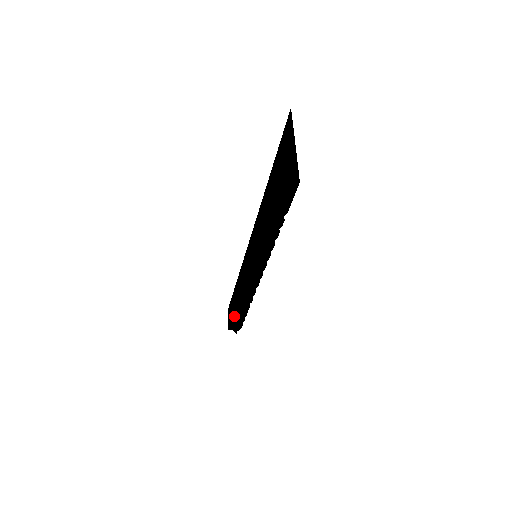
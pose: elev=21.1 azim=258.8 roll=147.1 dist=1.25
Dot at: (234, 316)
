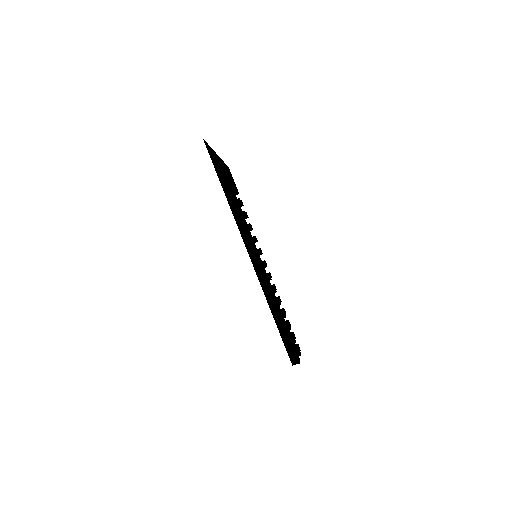
Dot at: (282, 337)
